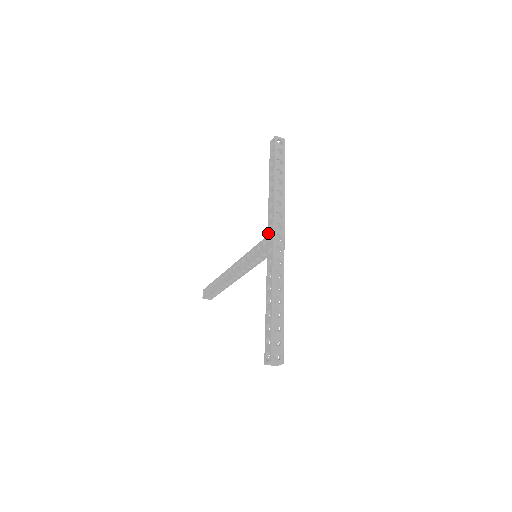
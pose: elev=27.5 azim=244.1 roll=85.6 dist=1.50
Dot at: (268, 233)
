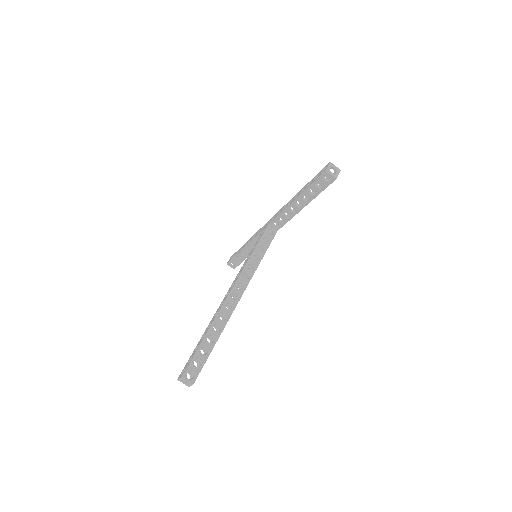
Dot at: (263, 228)
